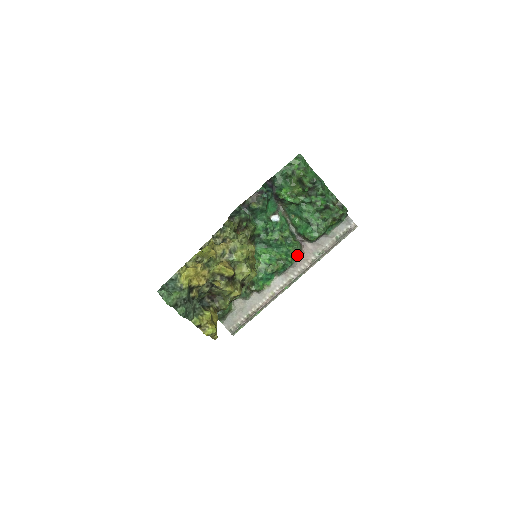
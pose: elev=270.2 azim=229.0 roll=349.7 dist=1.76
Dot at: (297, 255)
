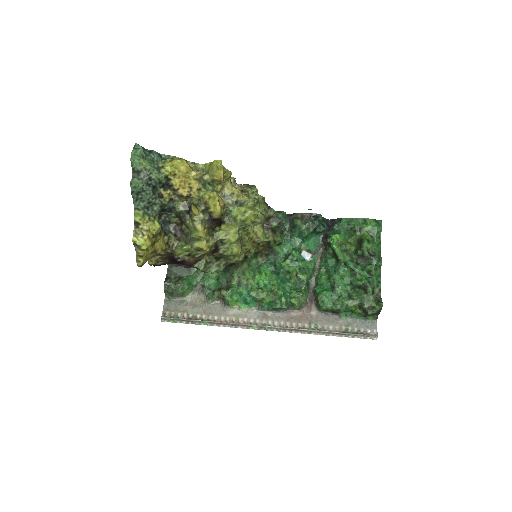
Dot at: (294, 305)
